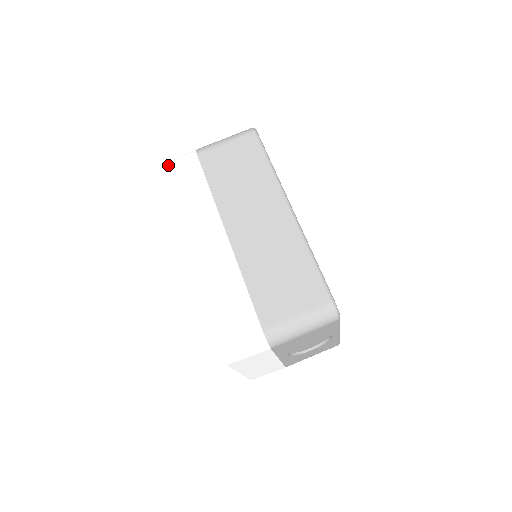
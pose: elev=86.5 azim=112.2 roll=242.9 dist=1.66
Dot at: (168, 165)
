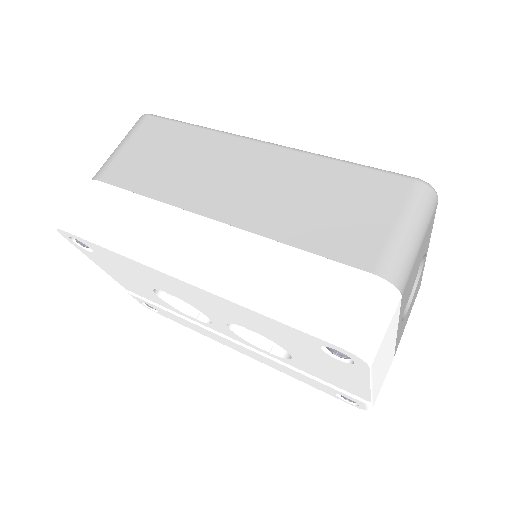
Dot at: (67, 217)
